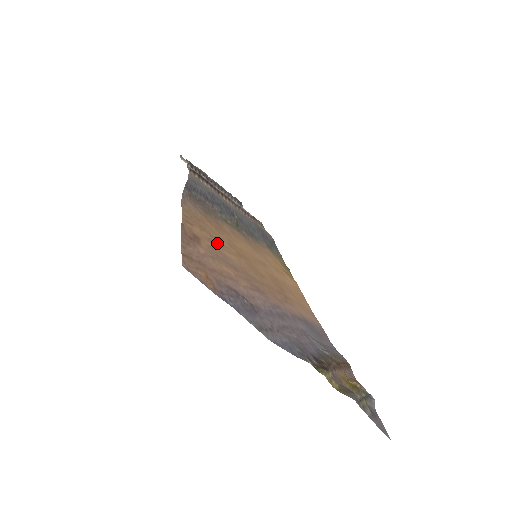
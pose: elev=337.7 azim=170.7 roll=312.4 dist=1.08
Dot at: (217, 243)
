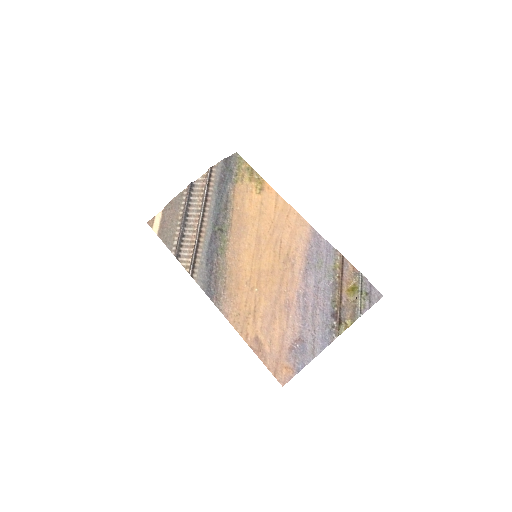
Dot at: (255, 311)
